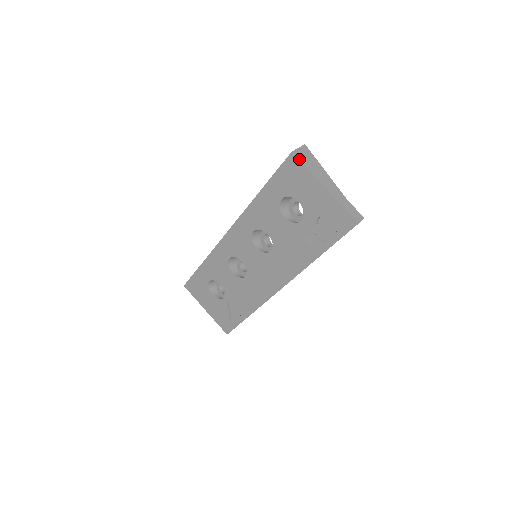
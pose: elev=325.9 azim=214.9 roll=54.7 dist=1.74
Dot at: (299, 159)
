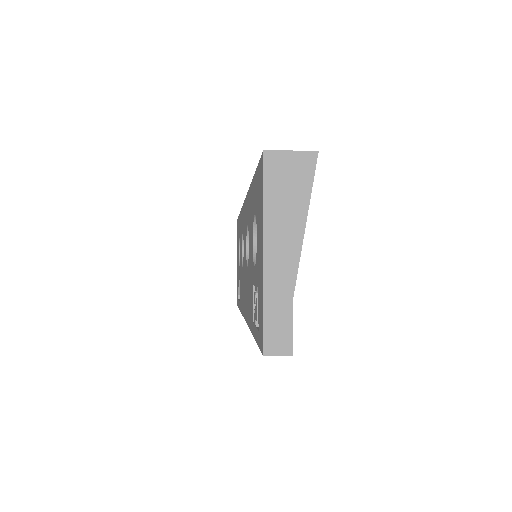
Dot at: (265, 171)
